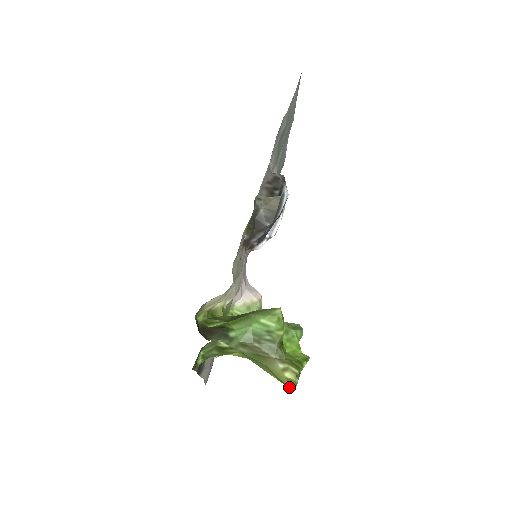
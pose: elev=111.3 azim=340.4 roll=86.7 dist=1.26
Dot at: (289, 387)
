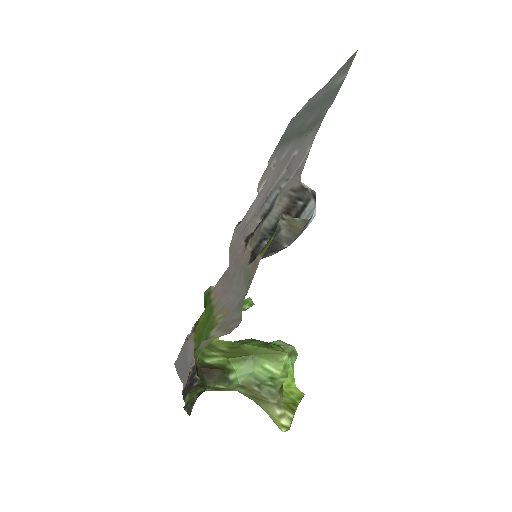
Dot at: (282, 431)
